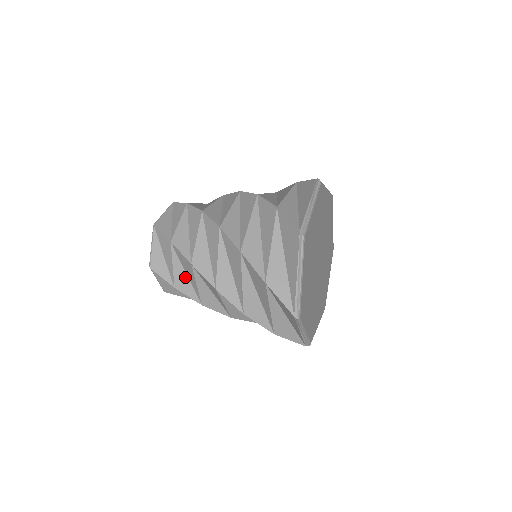
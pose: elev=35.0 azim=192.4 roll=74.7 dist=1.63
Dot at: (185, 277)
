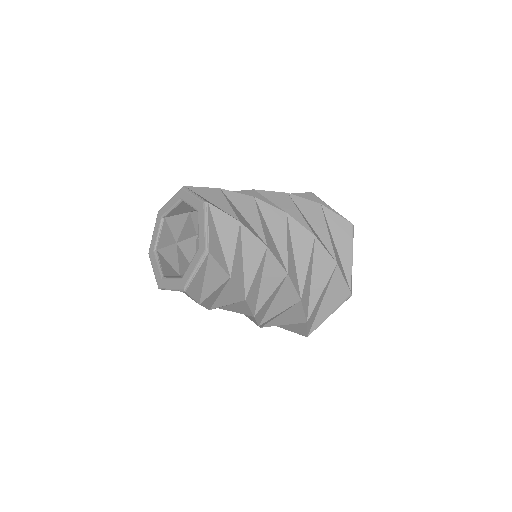
Dot at: (241, 265)
